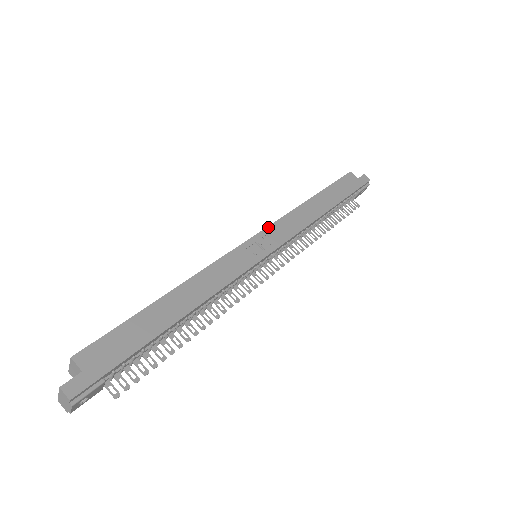
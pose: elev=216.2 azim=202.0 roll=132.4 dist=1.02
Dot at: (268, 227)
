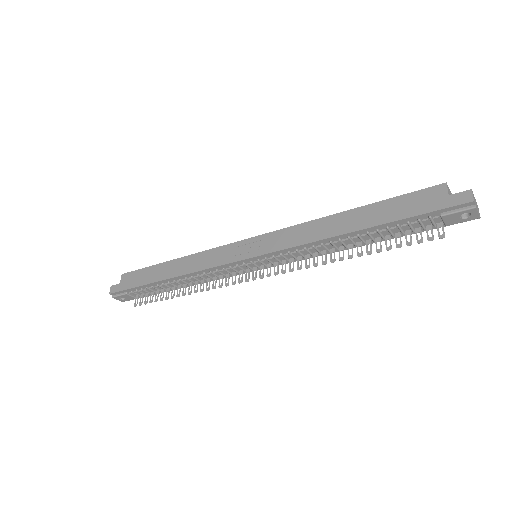
Dot at: (270, 233)
